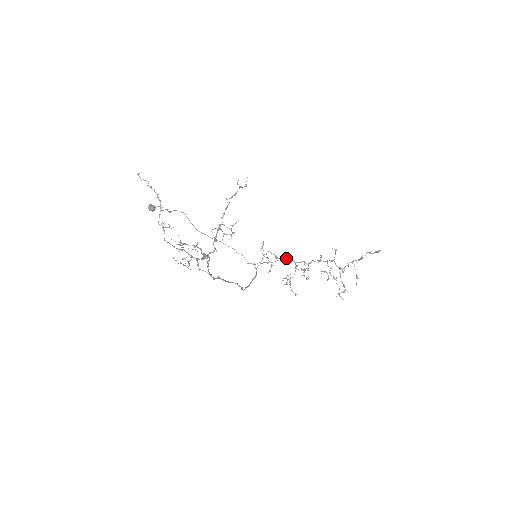
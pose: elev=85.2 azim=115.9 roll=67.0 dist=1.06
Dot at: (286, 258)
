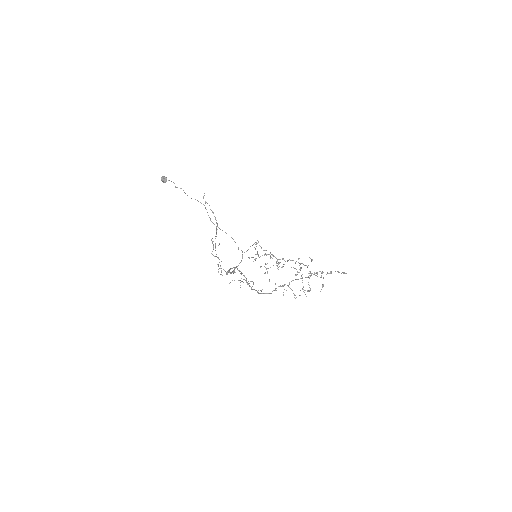
Dot at: (272, 255)
